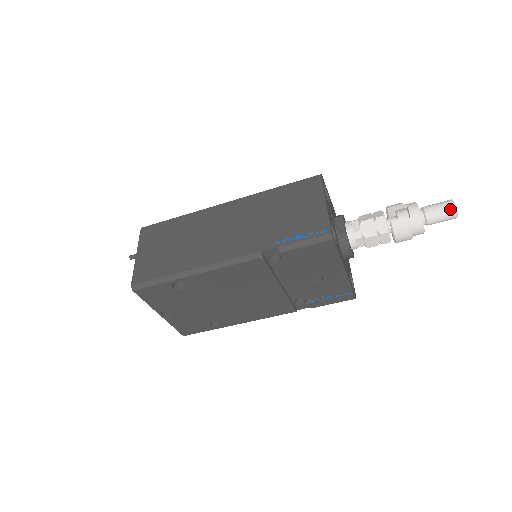
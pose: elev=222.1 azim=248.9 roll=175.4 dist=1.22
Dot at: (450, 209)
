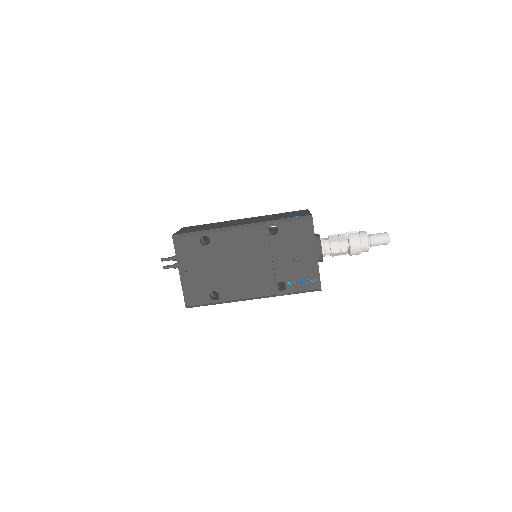
Dot at: (385, 234)
